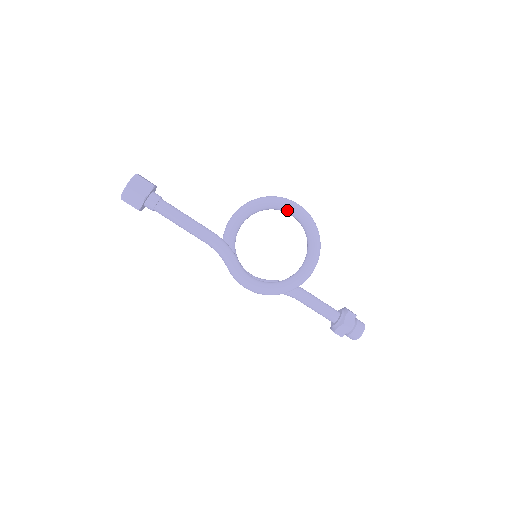
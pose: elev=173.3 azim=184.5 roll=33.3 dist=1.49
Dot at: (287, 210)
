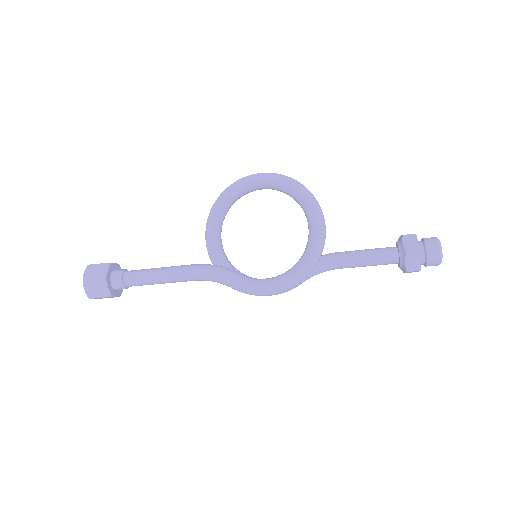
Dot at: (250, 187)
